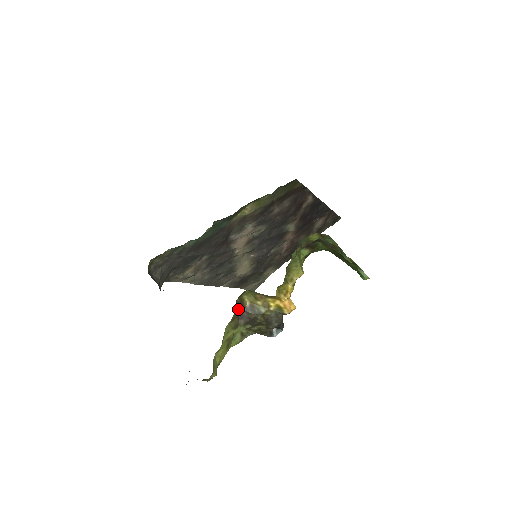
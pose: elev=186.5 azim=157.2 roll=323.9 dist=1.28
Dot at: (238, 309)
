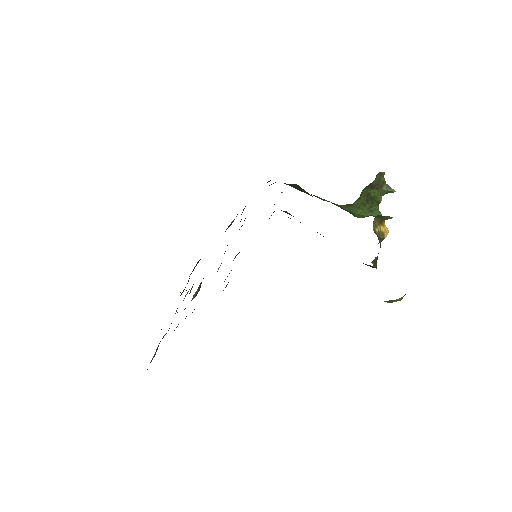
Dot at: occluded
